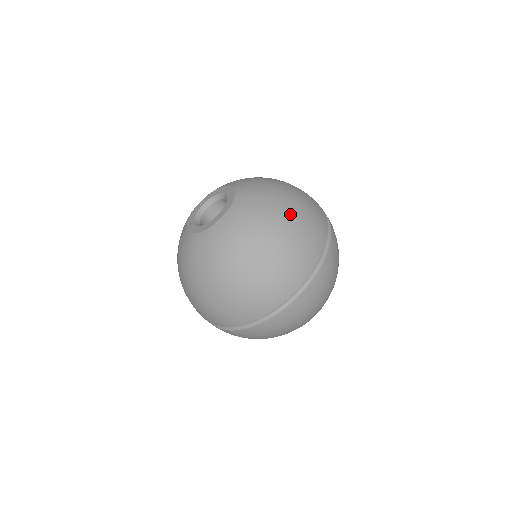
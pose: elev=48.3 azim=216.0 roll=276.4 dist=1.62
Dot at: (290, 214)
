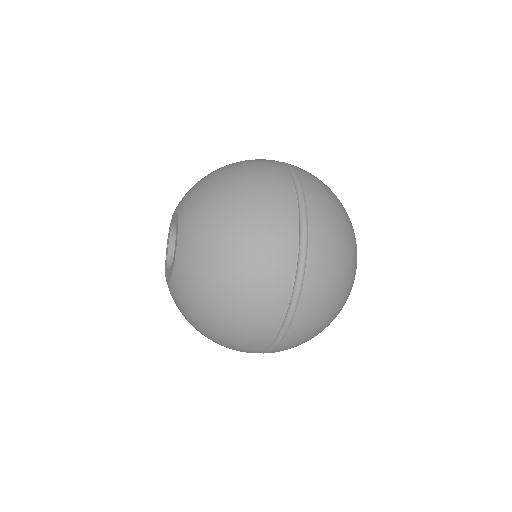
Dot at: (215, 328)
